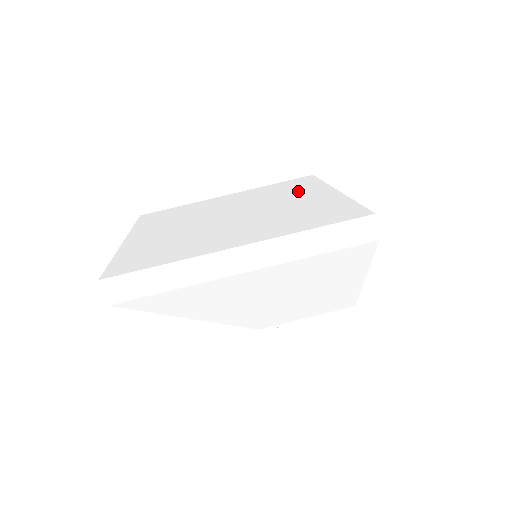
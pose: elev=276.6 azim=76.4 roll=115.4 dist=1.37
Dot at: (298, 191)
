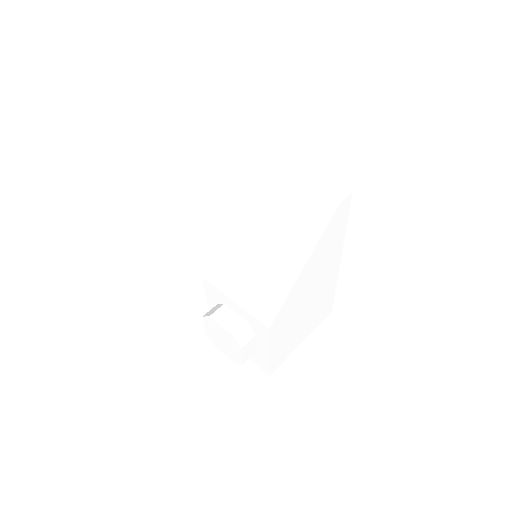
Dot at: occluded
